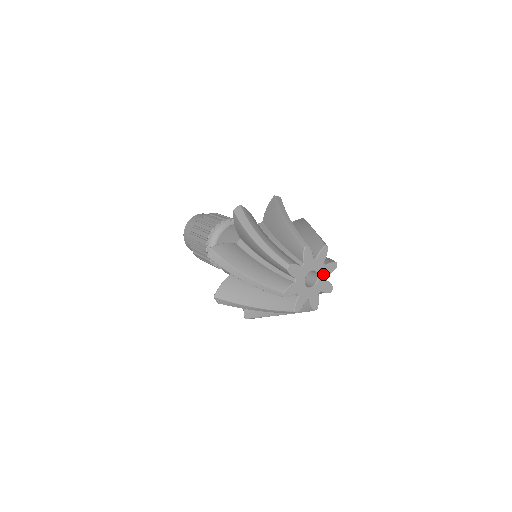
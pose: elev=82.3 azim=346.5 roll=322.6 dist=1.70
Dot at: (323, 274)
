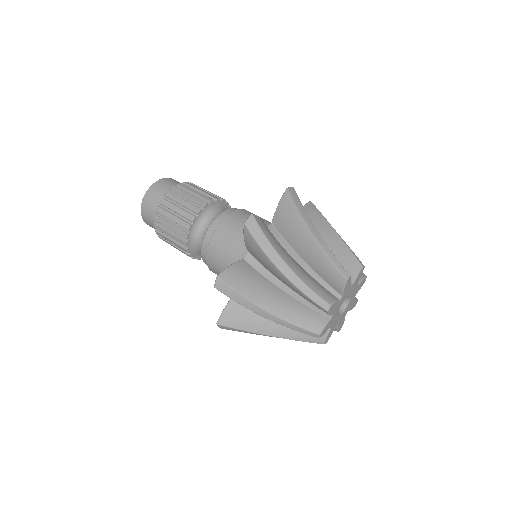
Dot at: (353, 289)
